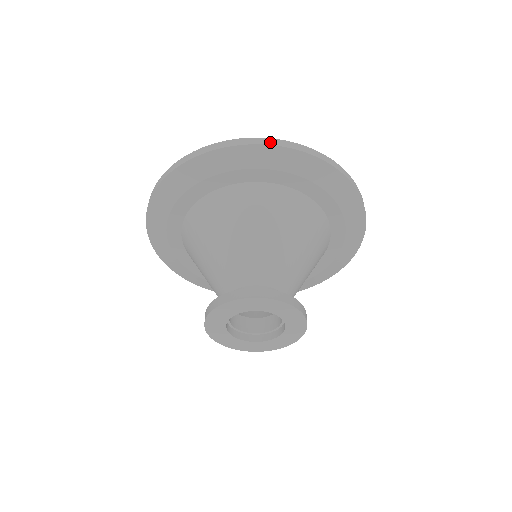
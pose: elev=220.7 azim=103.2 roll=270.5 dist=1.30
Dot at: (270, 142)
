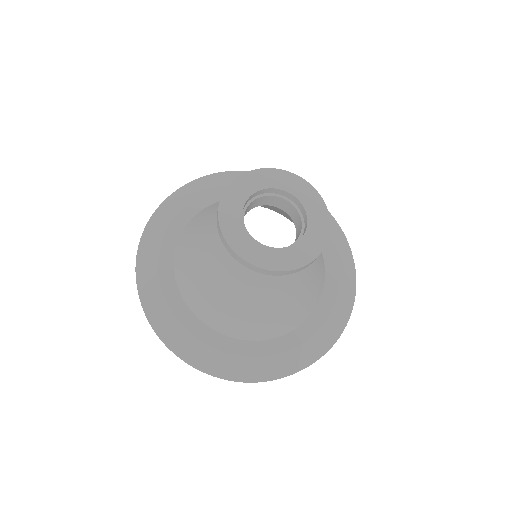
Dot at: occluded
